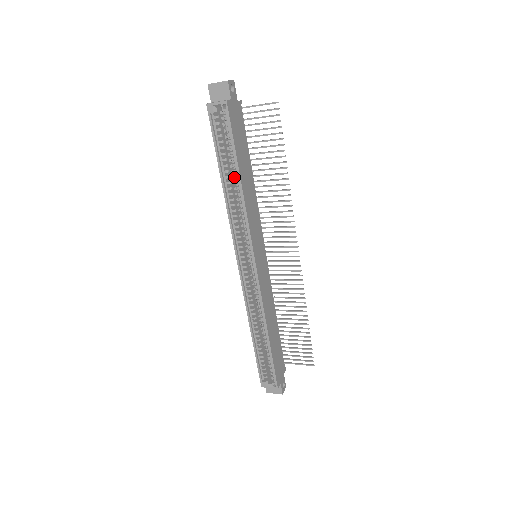
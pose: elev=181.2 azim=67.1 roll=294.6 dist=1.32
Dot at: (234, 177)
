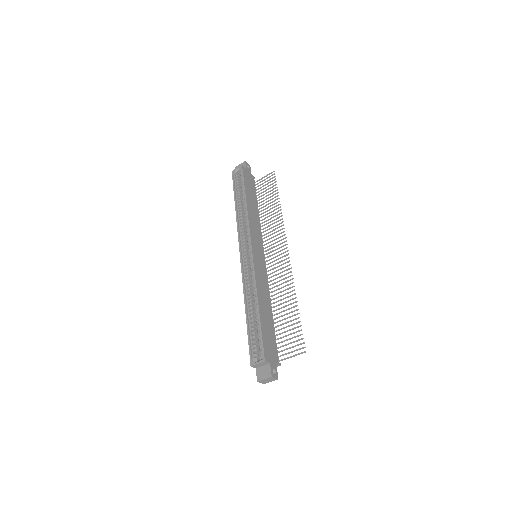
Dot at: (243, 202)
